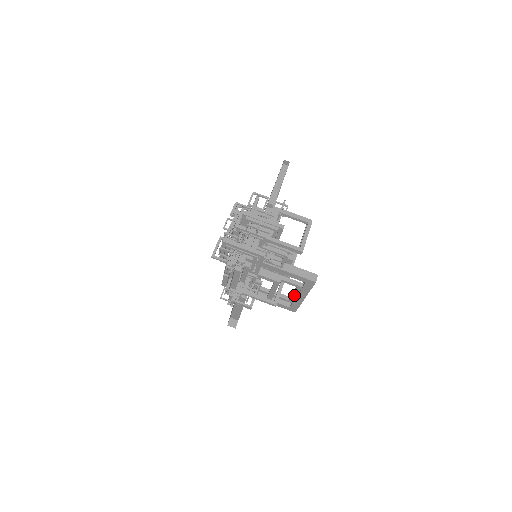
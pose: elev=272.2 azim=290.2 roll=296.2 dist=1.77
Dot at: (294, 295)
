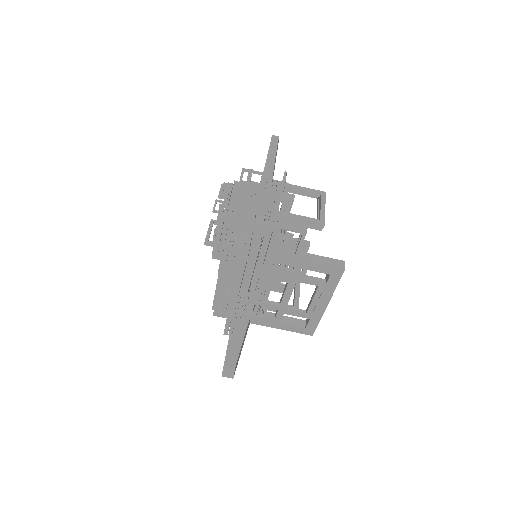
Dot at: (313, 302)
